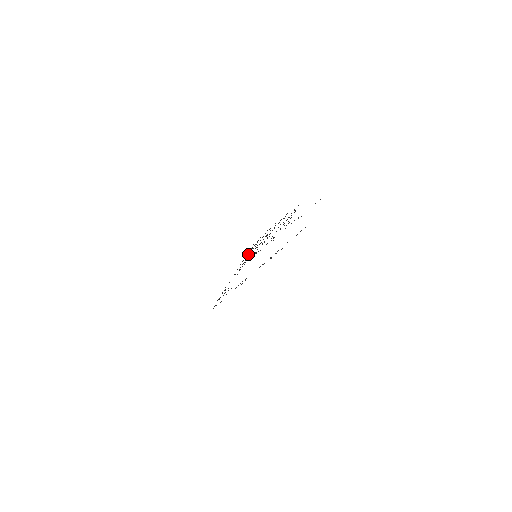
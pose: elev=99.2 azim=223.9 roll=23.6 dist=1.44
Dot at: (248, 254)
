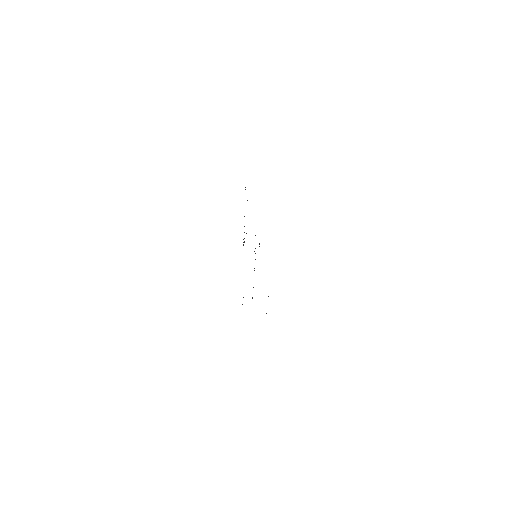
Dot at: occluded
